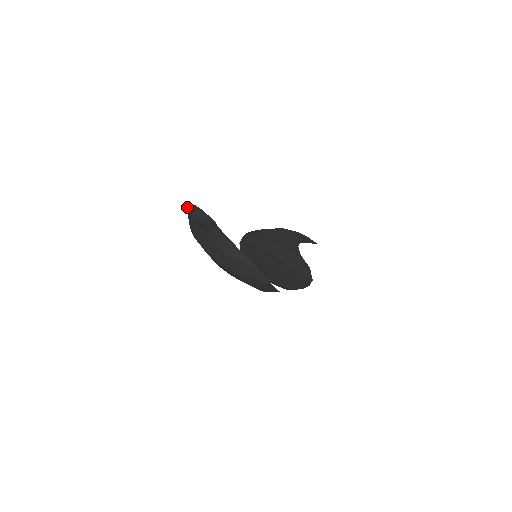
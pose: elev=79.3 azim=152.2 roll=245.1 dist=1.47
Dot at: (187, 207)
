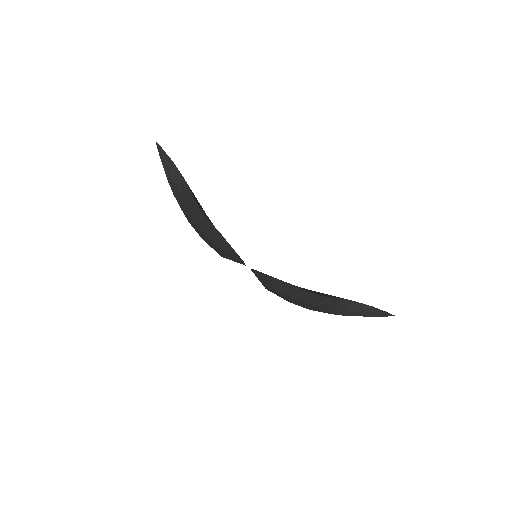
Dot at: occluded
